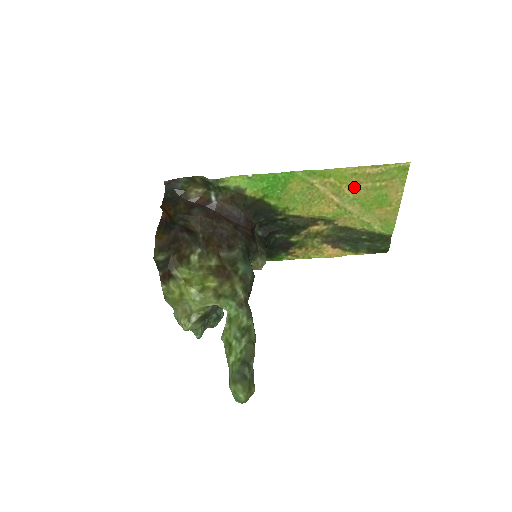
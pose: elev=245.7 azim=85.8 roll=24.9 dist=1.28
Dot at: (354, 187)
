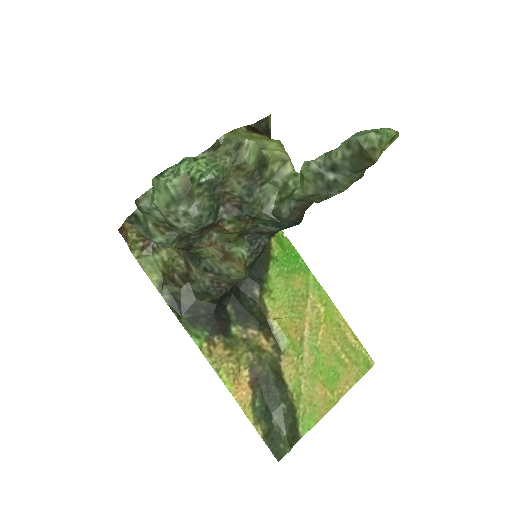
Dot at: (328, 337)
